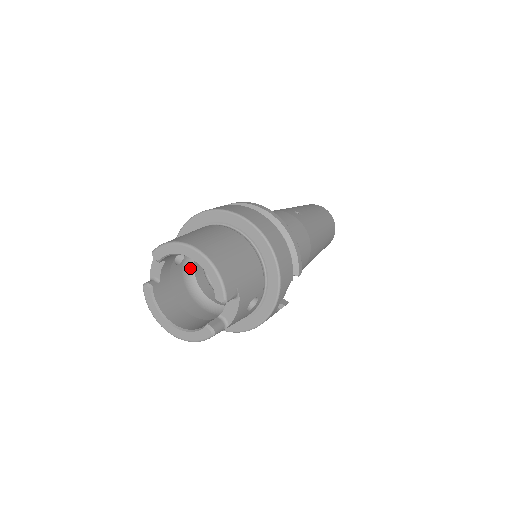
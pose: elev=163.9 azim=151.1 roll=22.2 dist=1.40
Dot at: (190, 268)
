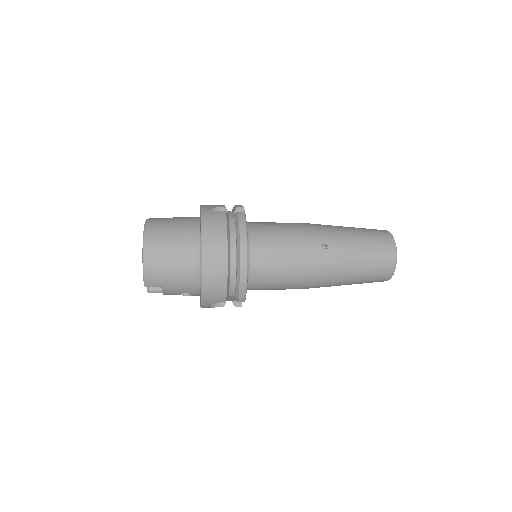
Dot at: occluded
